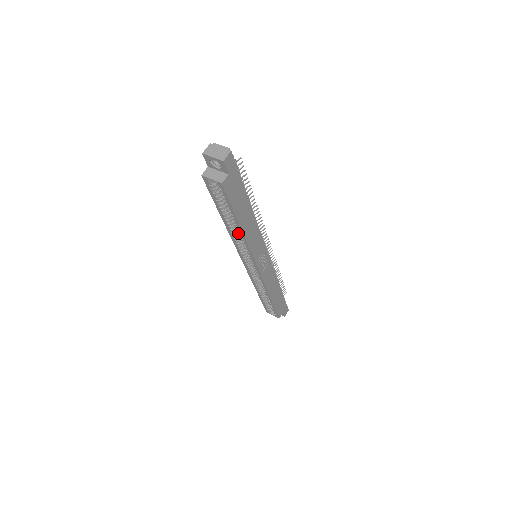
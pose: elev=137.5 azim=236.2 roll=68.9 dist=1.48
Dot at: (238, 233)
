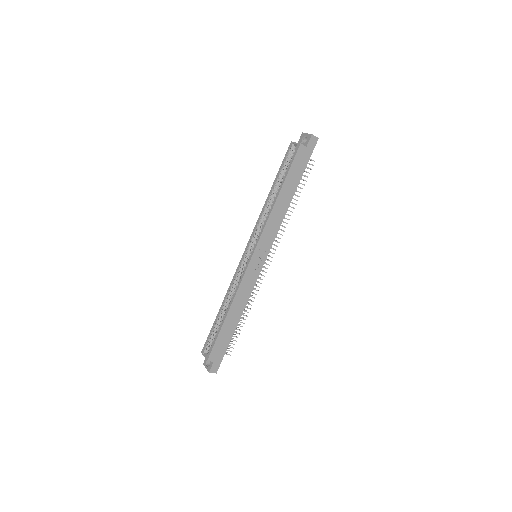
Dot at: (268, 212)
